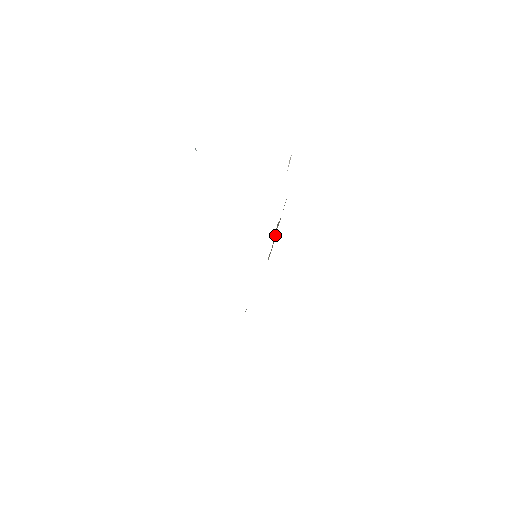
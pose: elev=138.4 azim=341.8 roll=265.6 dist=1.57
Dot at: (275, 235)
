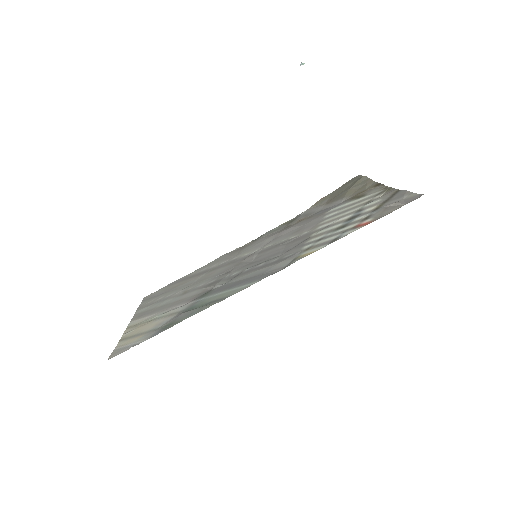
Dot at: (337, 201)
